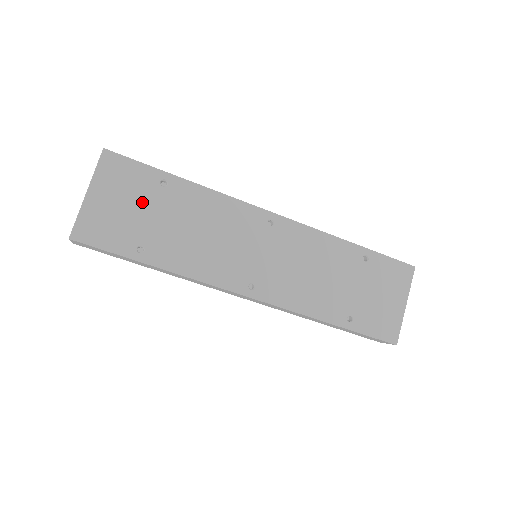
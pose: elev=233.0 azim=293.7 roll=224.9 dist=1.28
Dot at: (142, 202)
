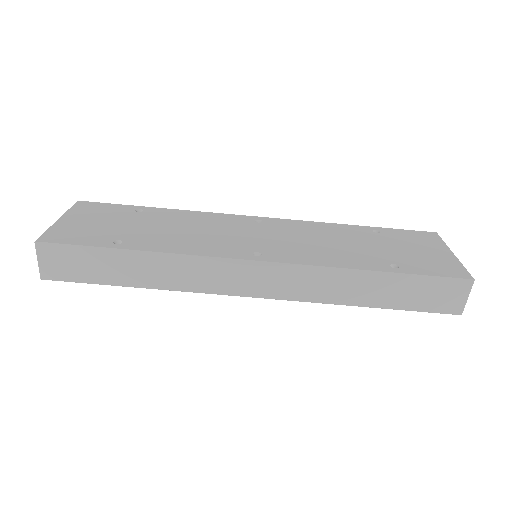
Dot at: (117, 220)
